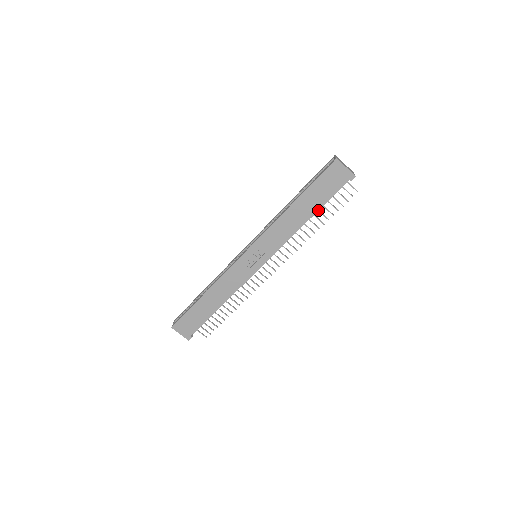
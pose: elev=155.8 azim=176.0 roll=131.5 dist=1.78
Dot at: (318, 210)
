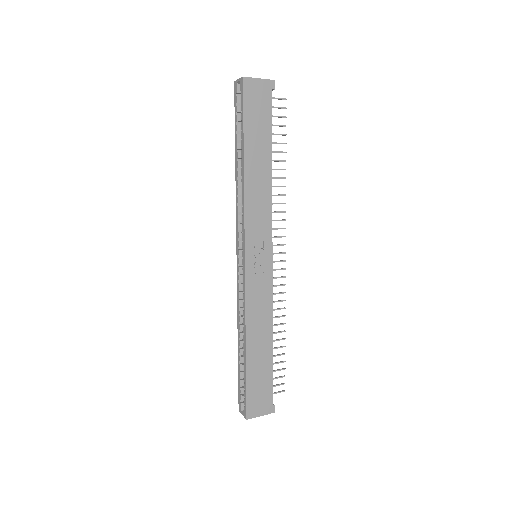
Dot at: occluded
